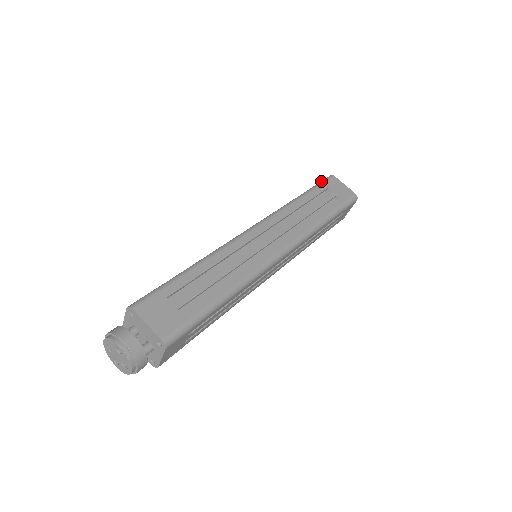
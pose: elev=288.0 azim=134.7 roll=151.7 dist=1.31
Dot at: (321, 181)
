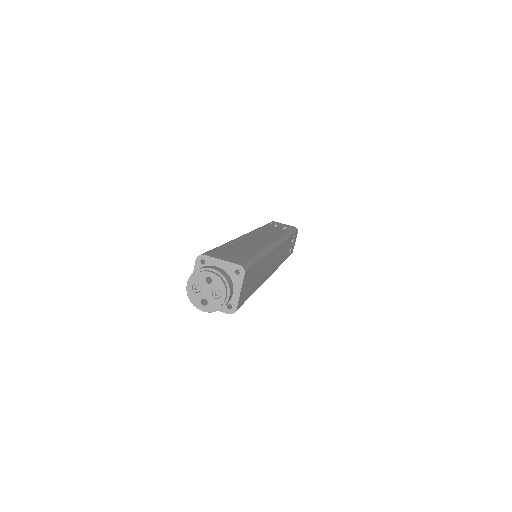
Dot at: occluded
